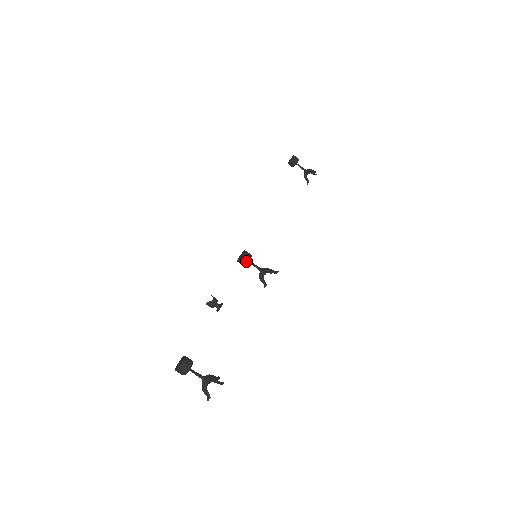
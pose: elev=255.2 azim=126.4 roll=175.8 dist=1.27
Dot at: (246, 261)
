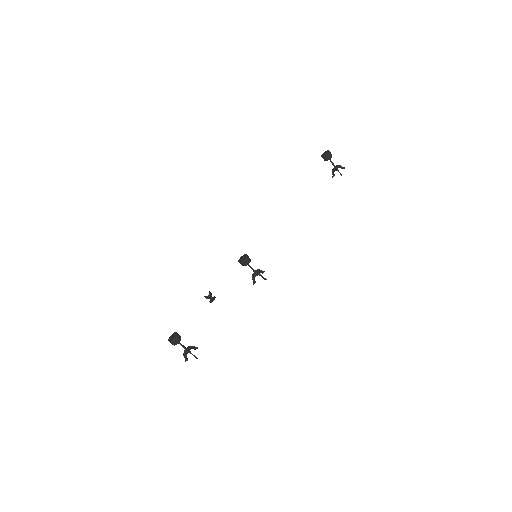
Dot at: (245, 265)
